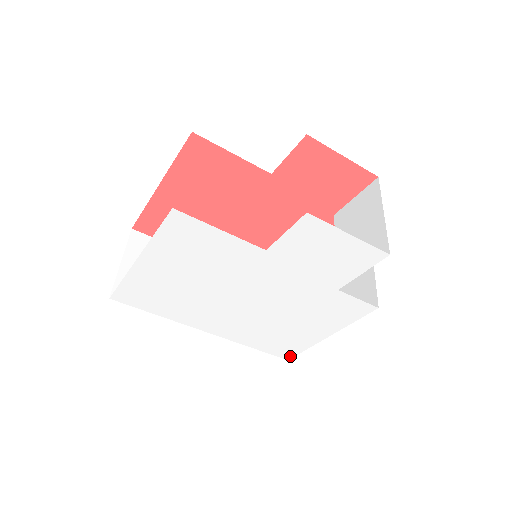
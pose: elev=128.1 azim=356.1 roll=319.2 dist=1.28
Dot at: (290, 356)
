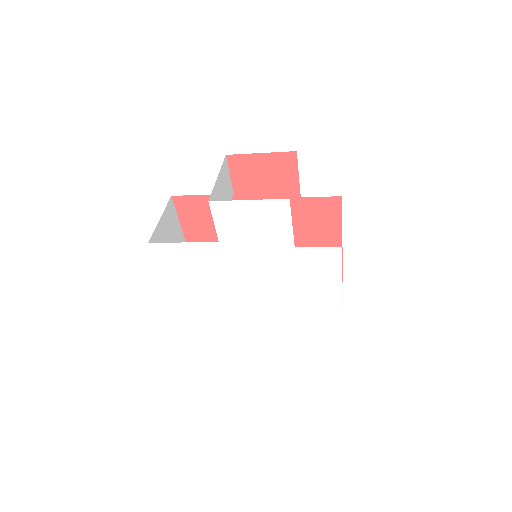
Dot at: (339, 329)
